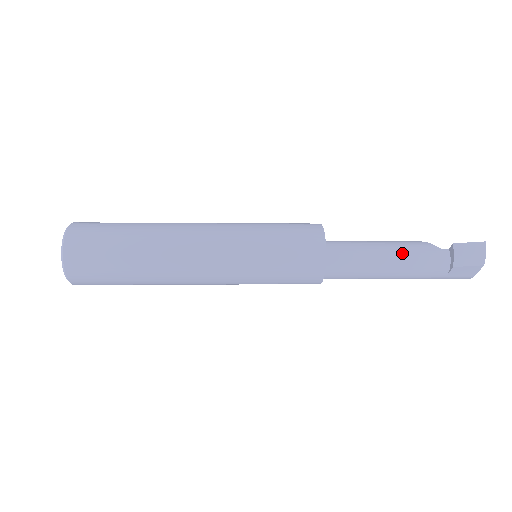
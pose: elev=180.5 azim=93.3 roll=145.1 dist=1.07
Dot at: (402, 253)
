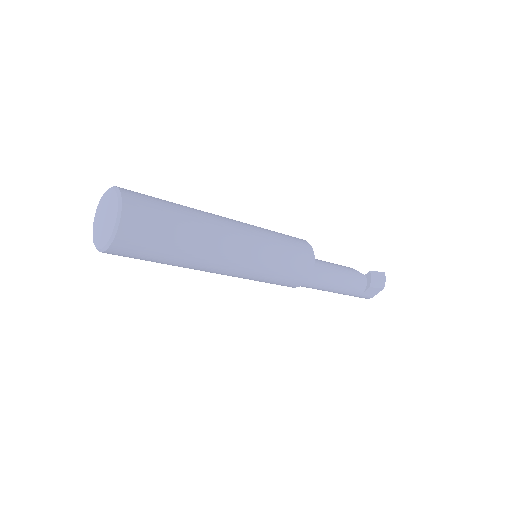
Dot at: (344, 272)
